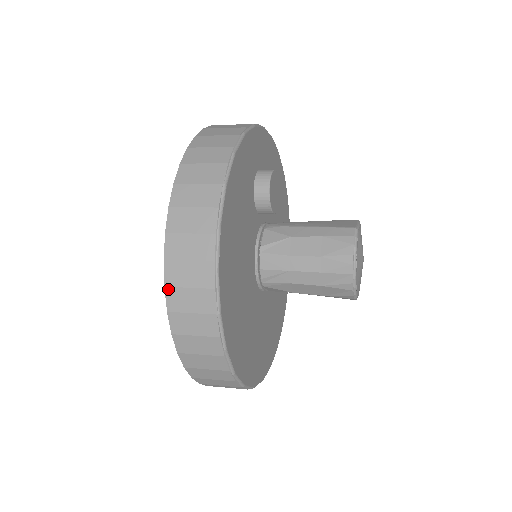
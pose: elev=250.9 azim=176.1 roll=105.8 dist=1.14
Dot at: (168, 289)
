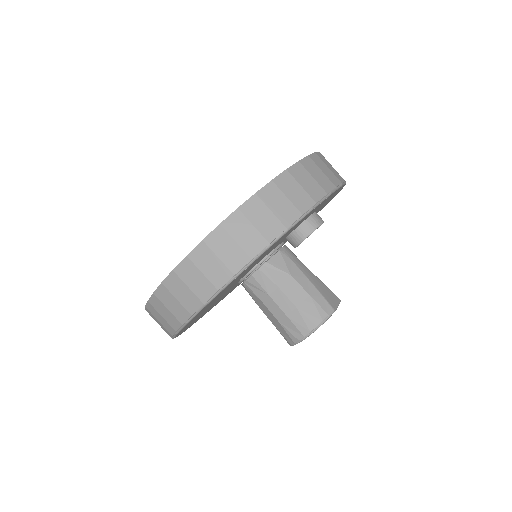
Dot at: (187, 259)
